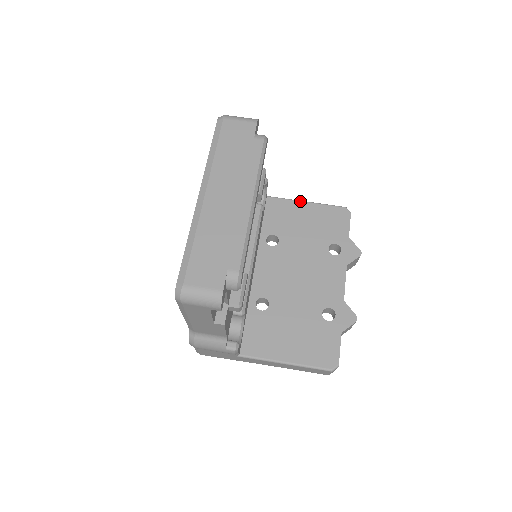
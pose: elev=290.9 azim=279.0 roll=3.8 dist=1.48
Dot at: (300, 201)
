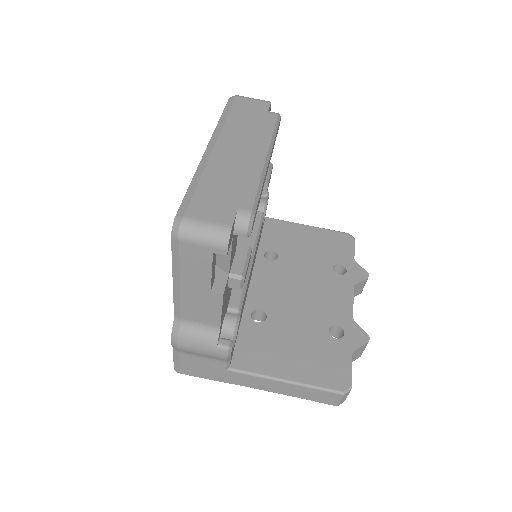
Dot at: (301, 224)
